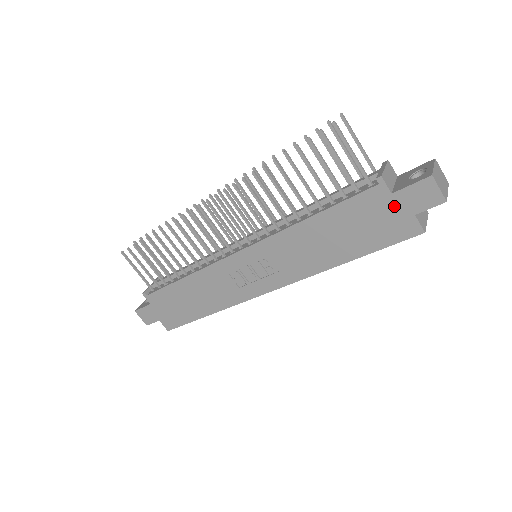
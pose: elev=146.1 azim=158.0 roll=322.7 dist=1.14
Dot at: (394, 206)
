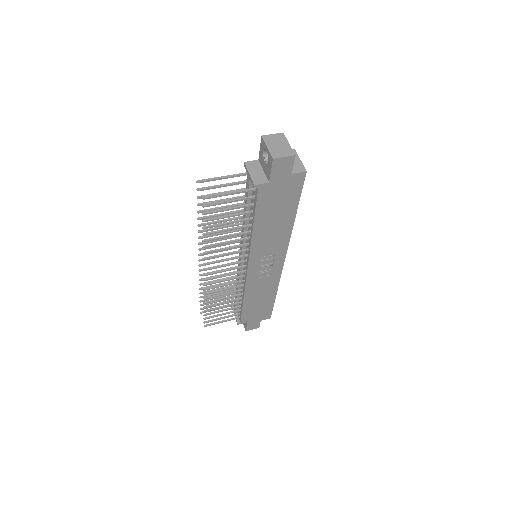
Dot at: (278, 183)
